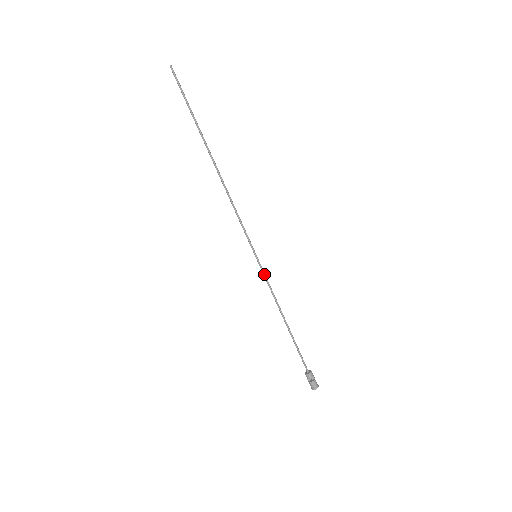
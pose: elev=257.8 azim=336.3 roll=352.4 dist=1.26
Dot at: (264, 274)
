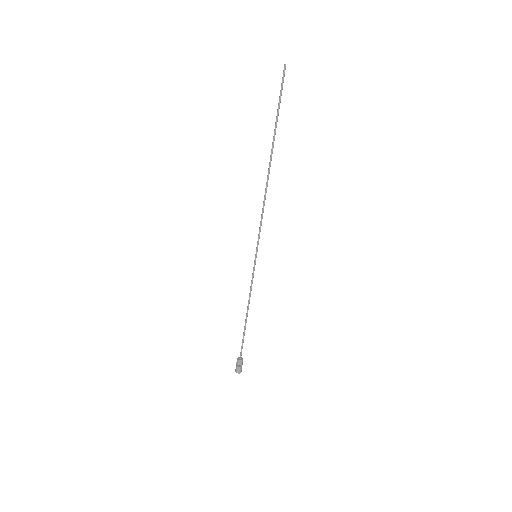
Dot at: (253, 273)
